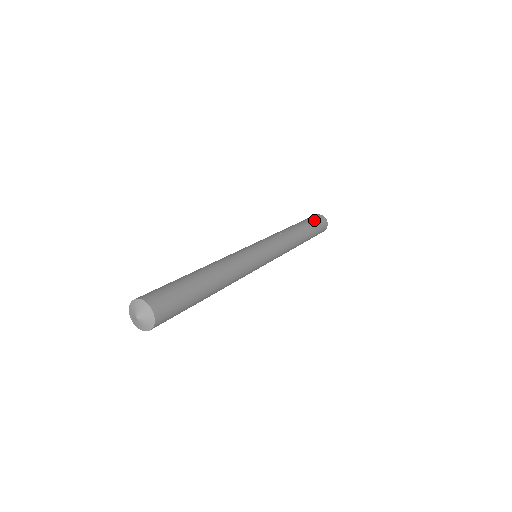
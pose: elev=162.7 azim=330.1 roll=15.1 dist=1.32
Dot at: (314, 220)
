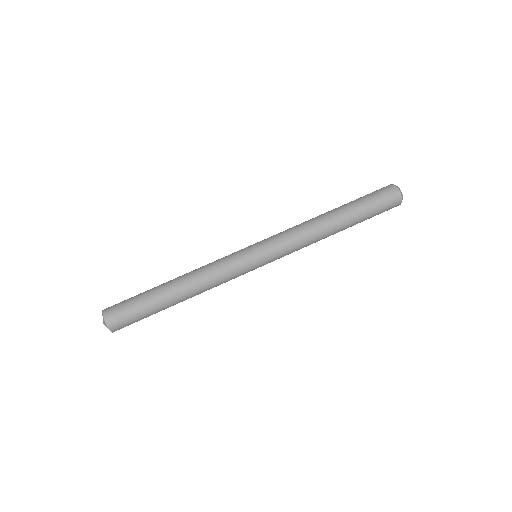
Dot at: (371, 197)
